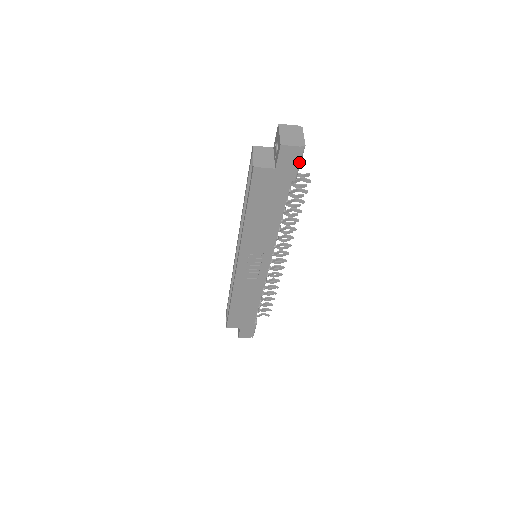
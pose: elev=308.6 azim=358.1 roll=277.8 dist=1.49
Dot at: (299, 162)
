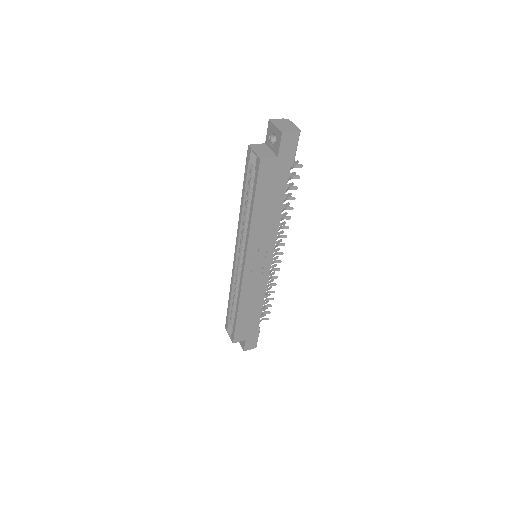
Dot at: (296, 147)
